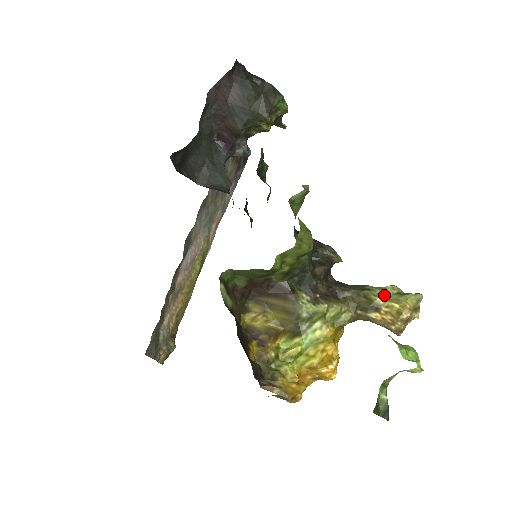
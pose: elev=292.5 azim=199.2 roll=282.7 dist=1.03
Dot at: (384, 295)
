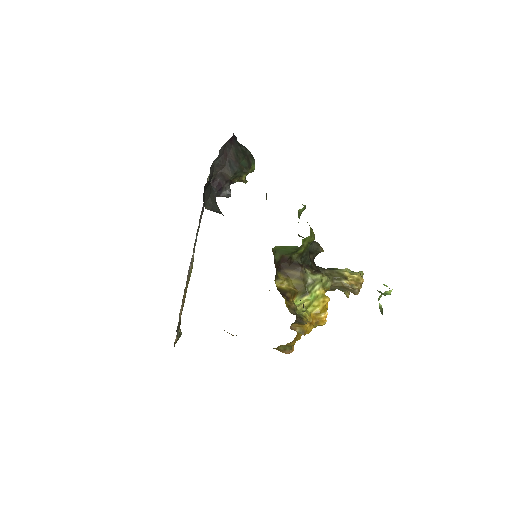
Dot at: (347, 271)
